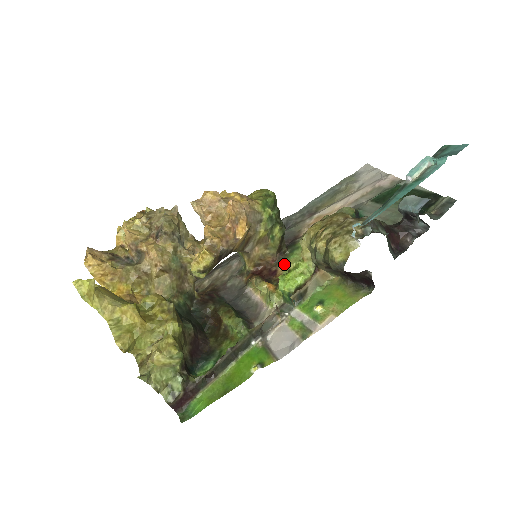
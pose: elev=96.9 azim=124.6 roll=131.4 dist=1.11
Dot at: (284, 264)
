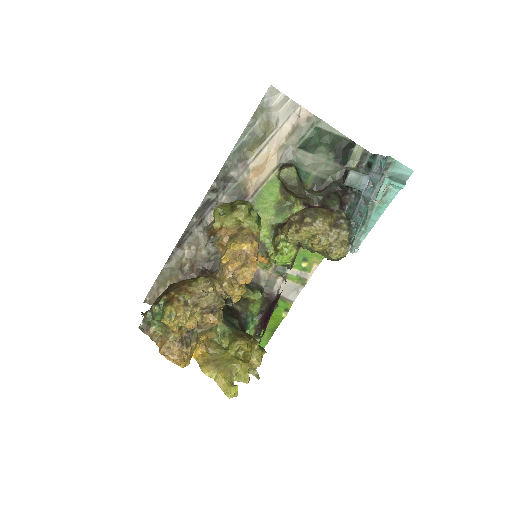
Dot at: occluded
